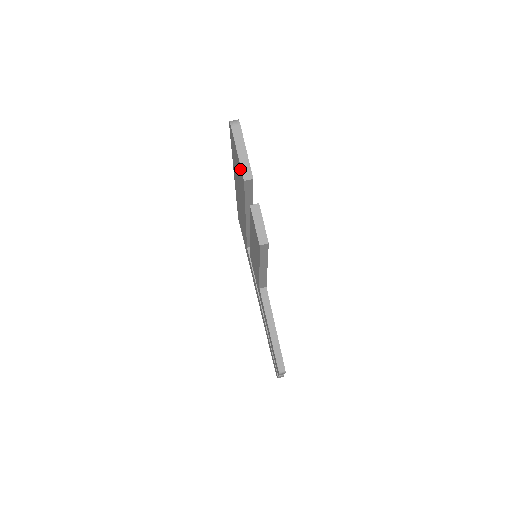
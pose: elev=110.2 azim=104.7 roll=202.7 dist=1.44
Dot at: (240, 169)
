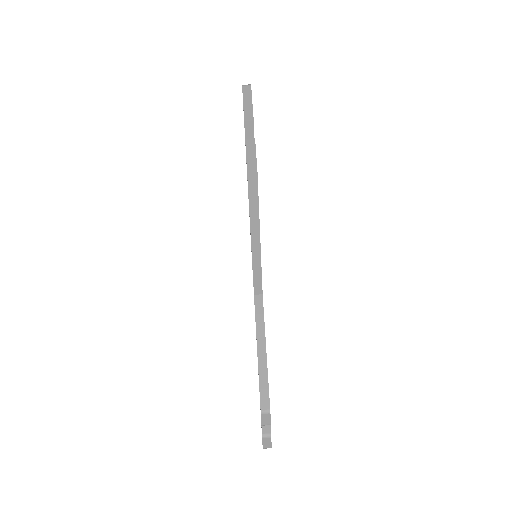
Dot at: occluded
